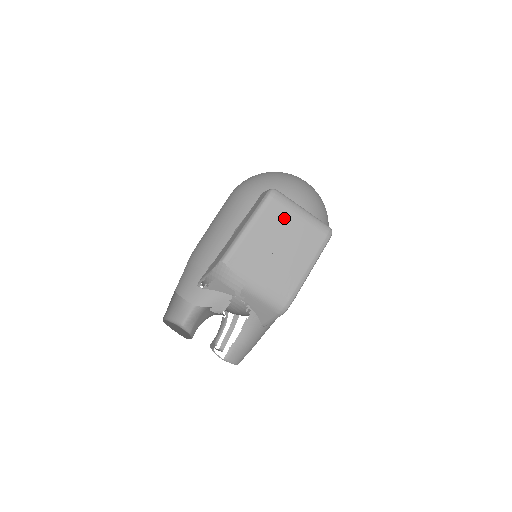
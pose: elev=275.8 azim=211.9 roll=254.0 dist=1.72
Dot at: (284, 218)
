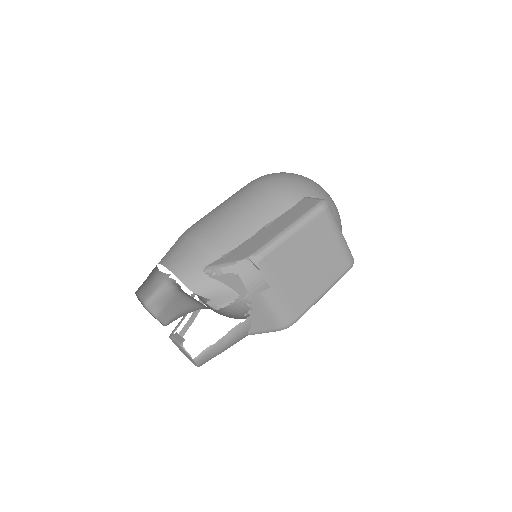
Dot at: (325, 234)
